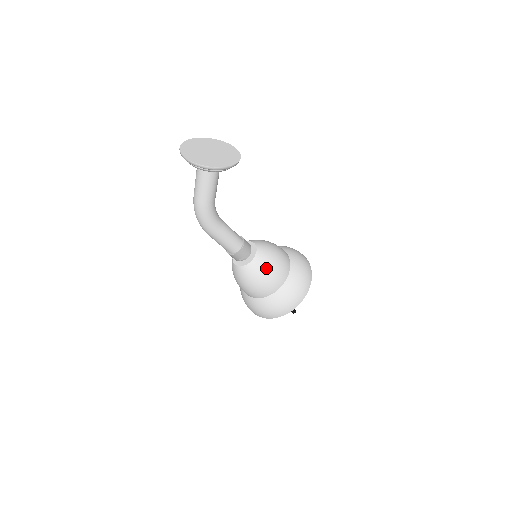
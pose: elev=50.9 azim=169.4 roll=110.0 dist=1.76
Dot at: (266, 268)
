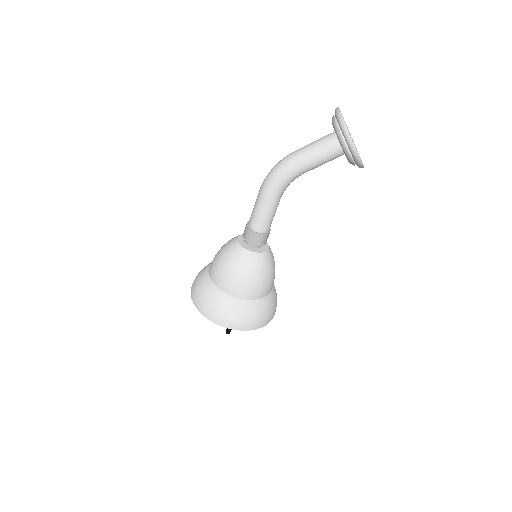
Dot at: (259, 271)
